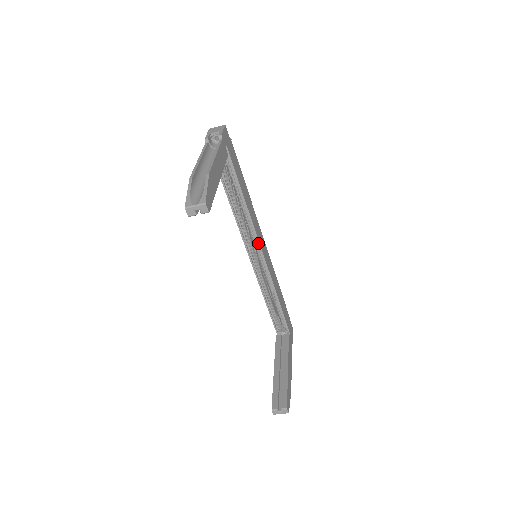
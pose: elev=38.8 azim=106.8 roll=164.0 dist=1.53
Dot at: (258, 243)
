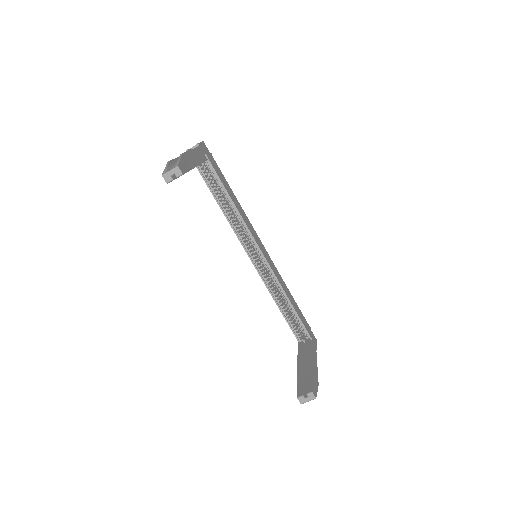
Dot at: (255, 242)
